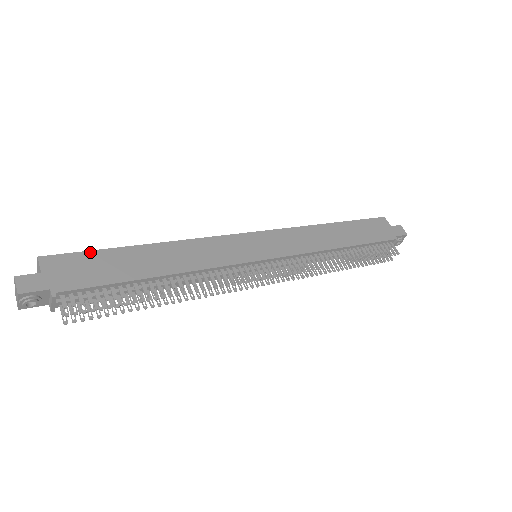
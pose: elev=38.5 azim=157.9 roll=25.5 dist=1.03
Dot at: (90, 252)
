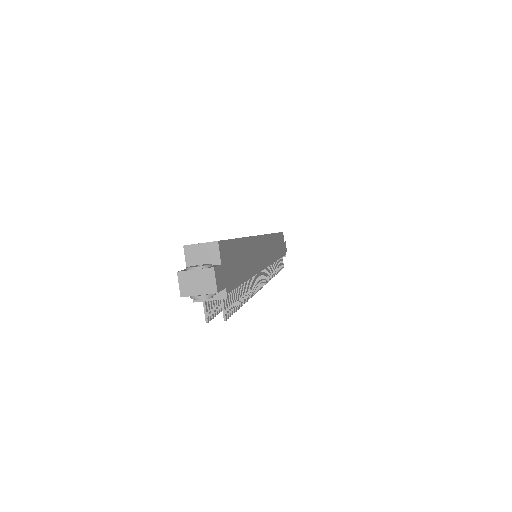
Dot at: (232, 241)
